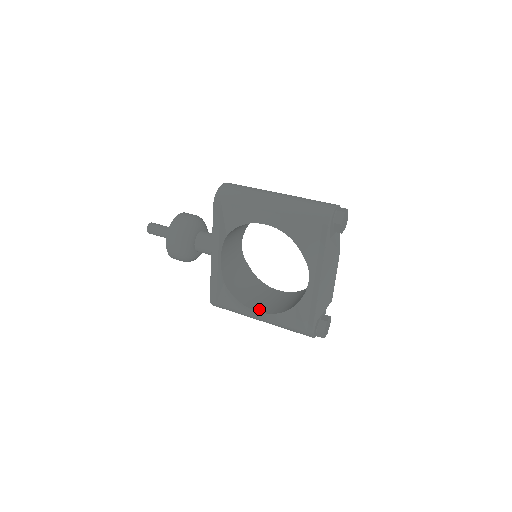
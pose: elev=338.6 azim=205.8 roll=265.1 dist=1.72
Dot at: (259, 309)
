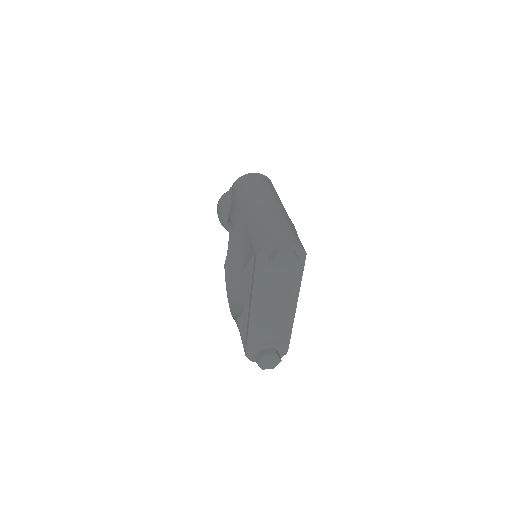
Dot at: (234, 305)
